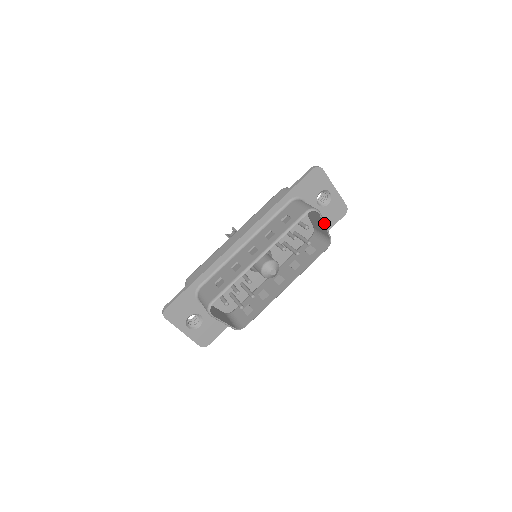
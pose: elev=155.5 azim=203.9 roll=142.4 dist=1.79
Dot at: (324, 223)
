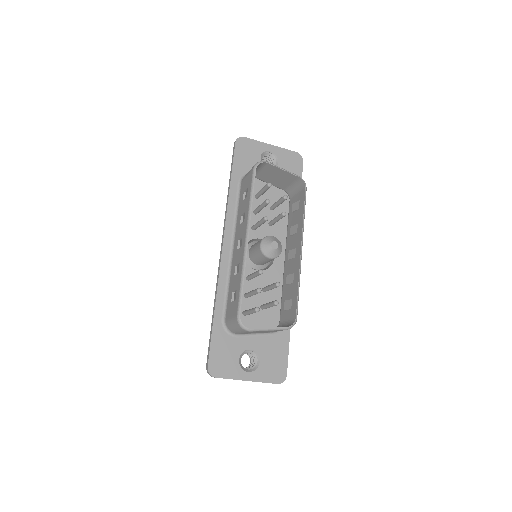
Dot at: (280, 168)
